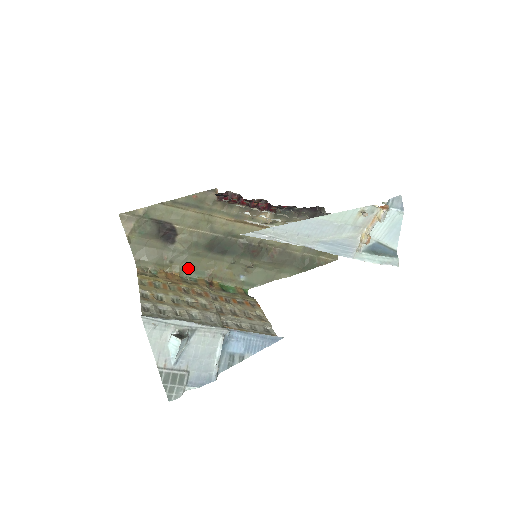
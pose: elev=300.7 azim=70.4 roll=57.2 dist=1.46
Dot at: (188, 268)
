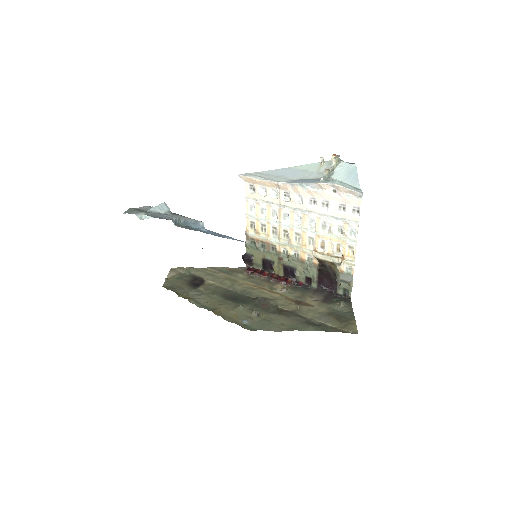
Dot at: (199, 302)
